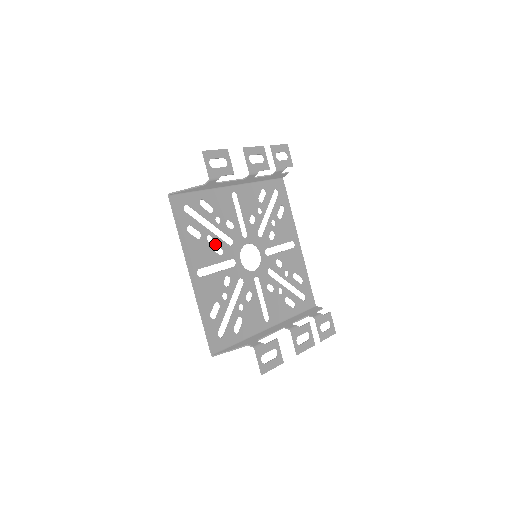
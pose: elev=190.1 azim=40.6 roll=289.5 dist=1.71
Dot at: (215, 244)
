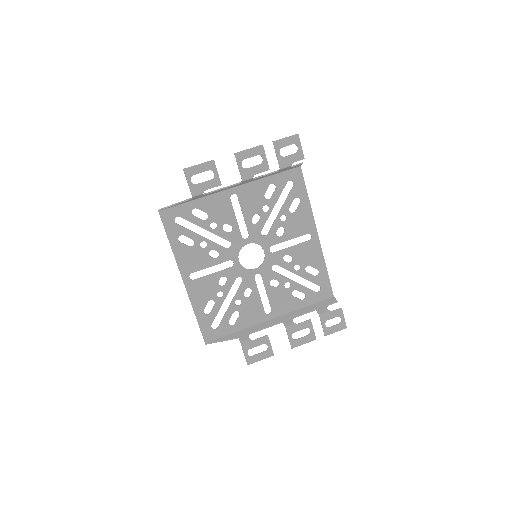
Dot at: (209, 249)
